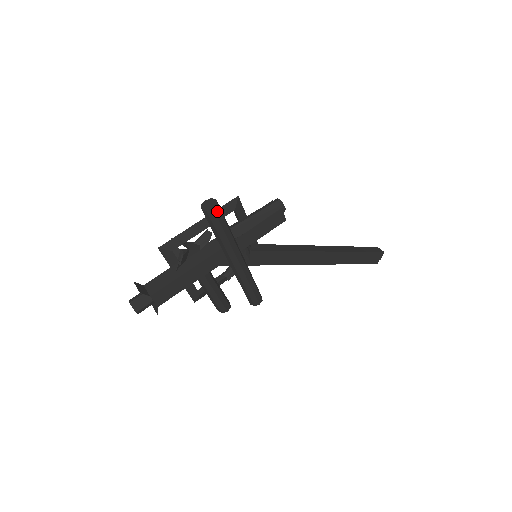
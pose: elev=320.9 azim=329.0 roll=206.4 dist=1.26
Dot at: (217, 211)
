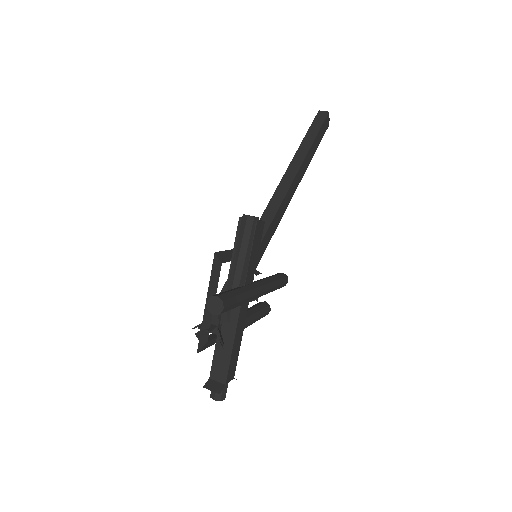
Dot at: (226, 303)
